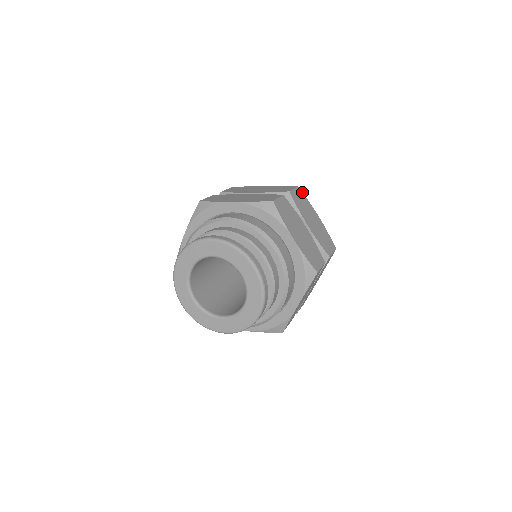
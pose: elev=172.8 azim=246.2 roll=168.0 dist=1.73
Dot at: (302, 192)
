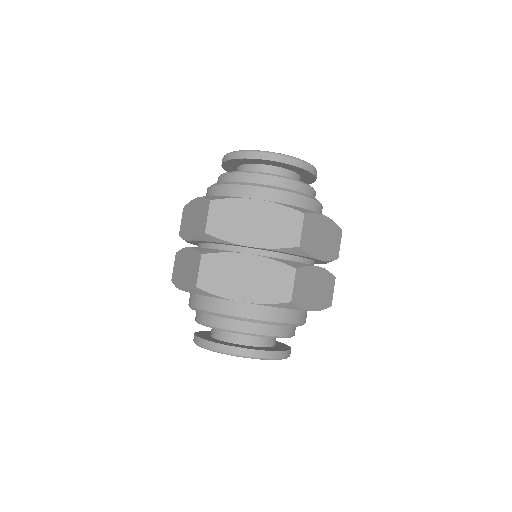
Dot at: (309, 213)
